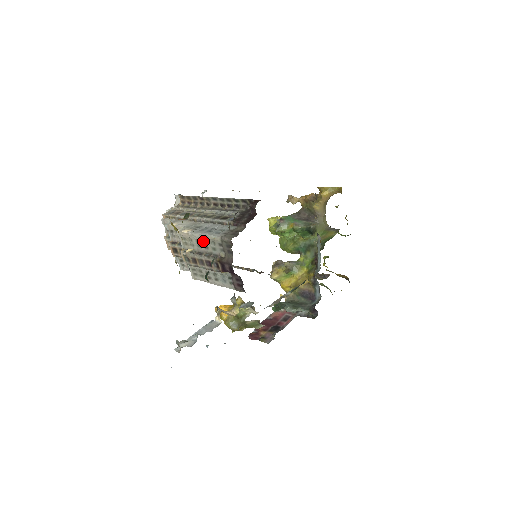
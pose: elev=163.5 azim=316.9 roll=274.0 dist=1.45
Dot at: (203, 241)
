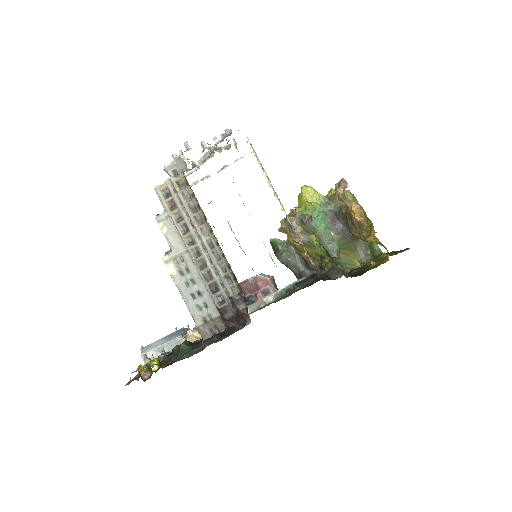
Dot at: occluded
